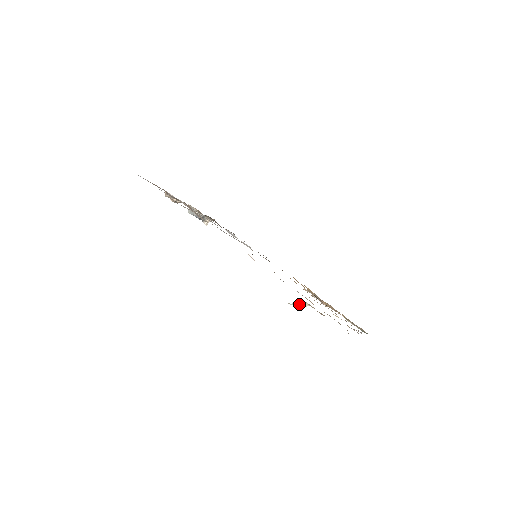
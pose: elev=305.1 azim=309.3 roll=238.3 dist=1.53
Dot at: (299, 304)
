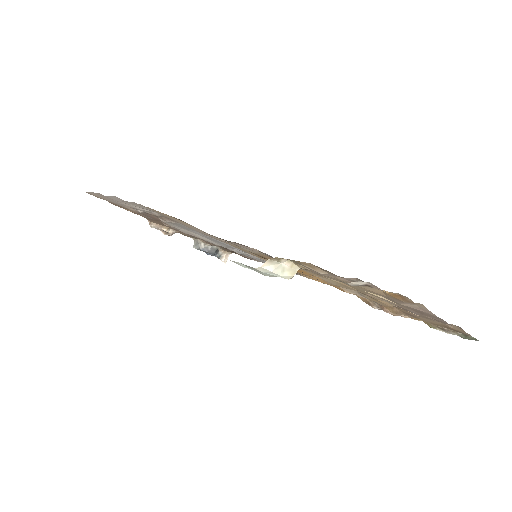
Dot at: (279, 268)
